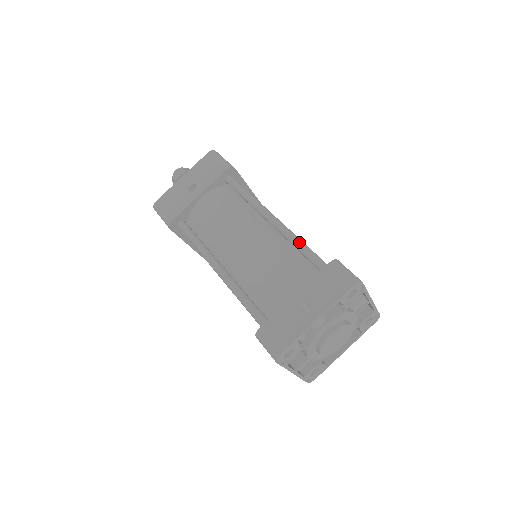
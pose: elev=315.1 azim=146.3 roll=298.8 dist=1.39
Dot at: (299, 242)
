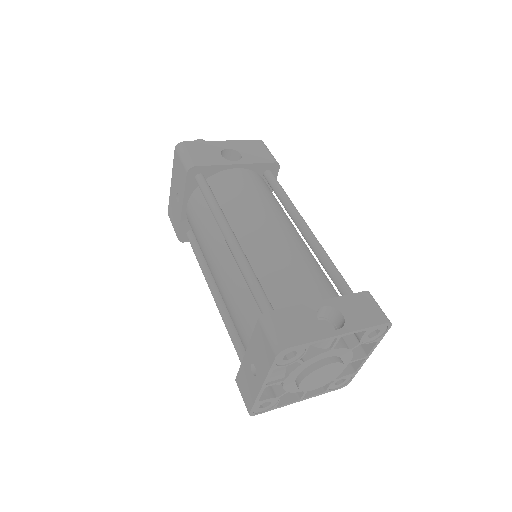
Dot at: (245, 277)
